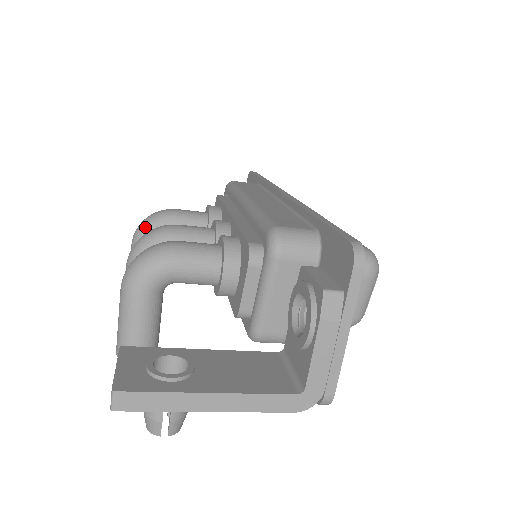
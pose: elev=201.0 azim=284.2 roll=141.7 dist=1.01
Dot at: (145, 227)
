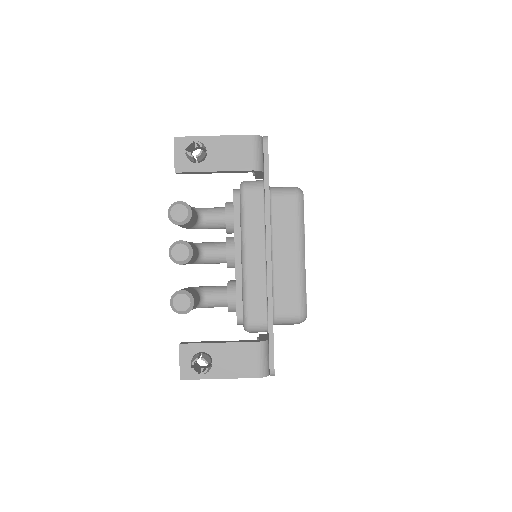
Dot at: occluded
